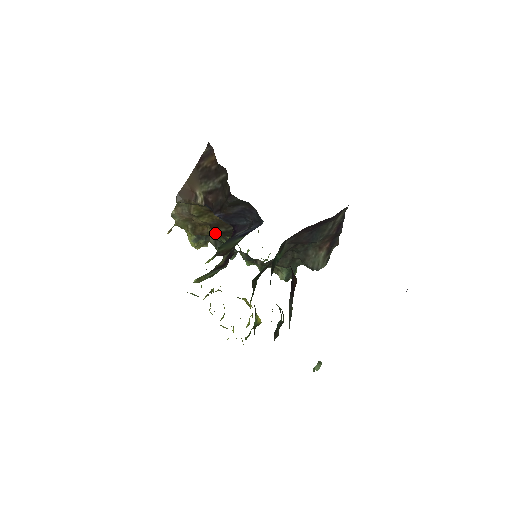
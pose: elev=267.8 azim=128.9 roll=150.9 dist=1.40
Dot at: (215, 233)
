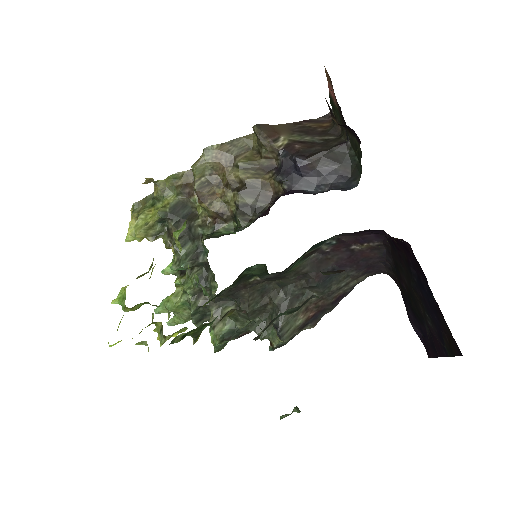
Dot at: (219, 210)
